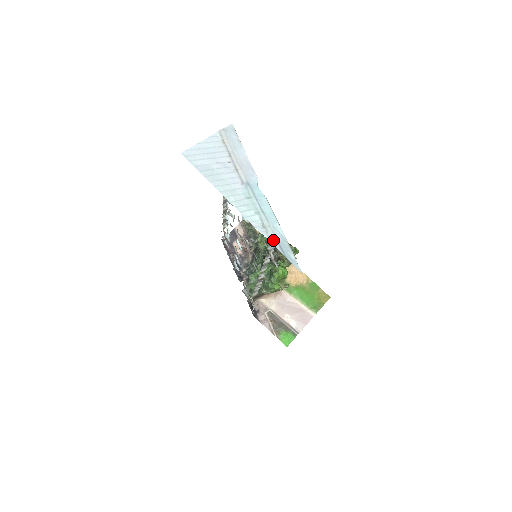
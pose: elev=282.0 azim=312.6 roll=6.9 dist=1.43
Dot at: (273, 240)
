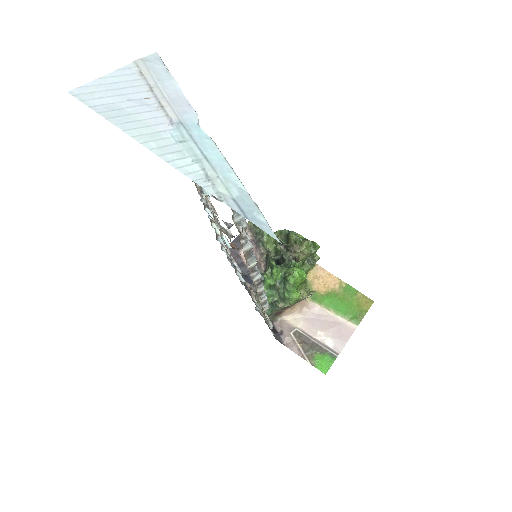
Dot at: (225, 197)
